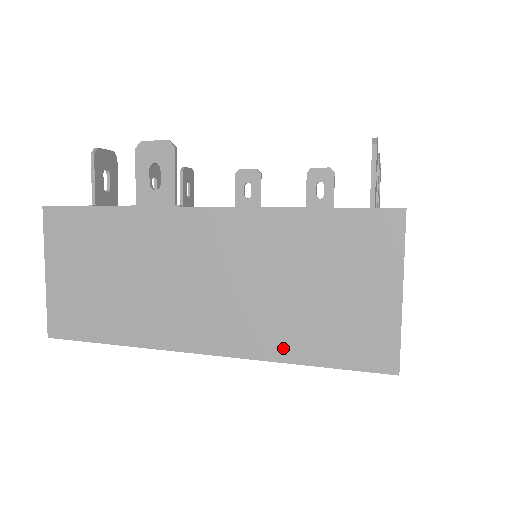
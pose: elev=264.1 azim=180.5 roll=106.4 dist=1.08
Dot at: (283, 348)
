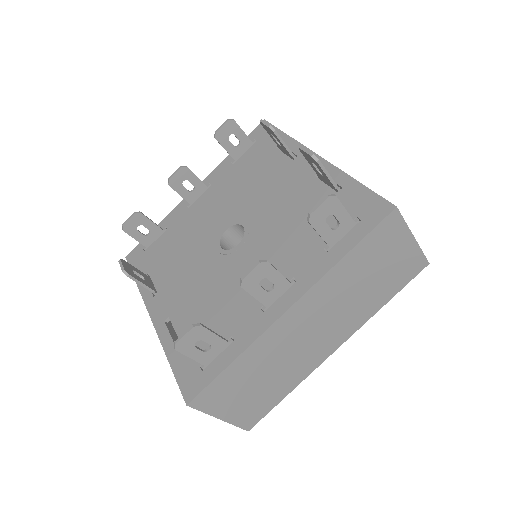
Dot at: occluded
